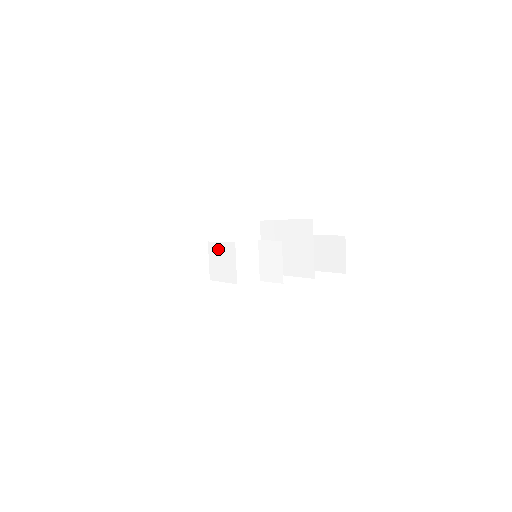
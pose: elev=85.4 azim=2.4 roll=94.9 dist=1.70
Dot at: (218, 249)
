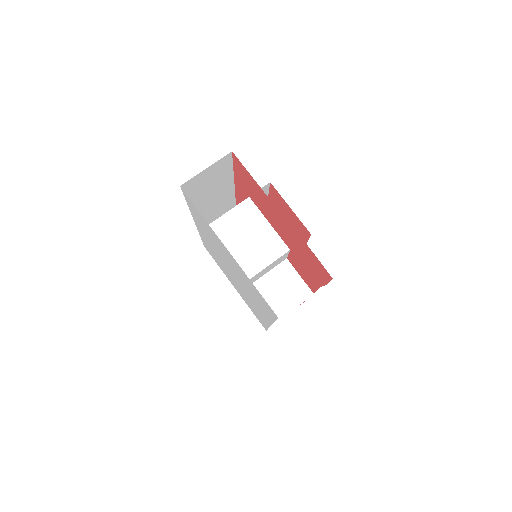
Dot at: (257, 223)
